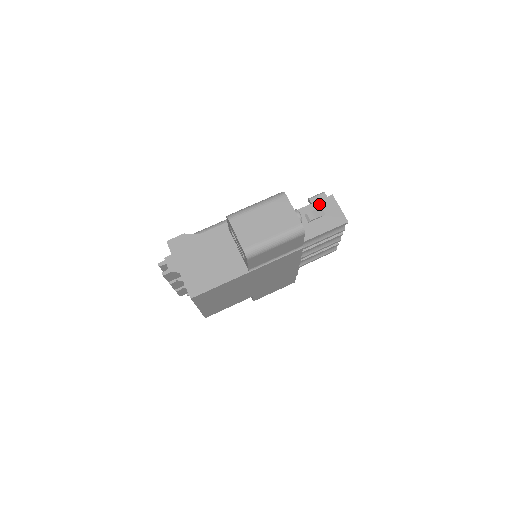
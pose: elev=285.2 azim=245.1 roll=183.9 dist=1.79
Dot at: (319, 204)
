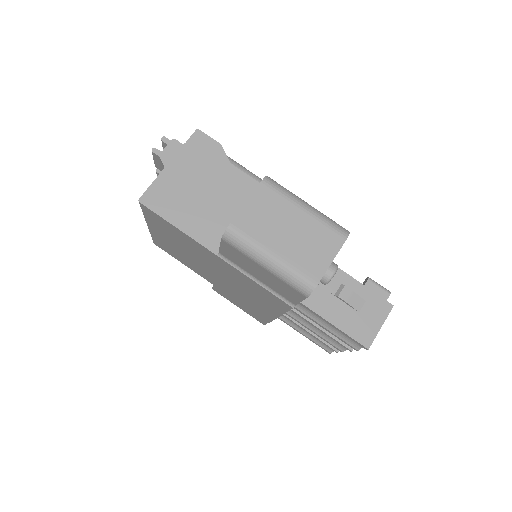
Dot at: (369, 295)
